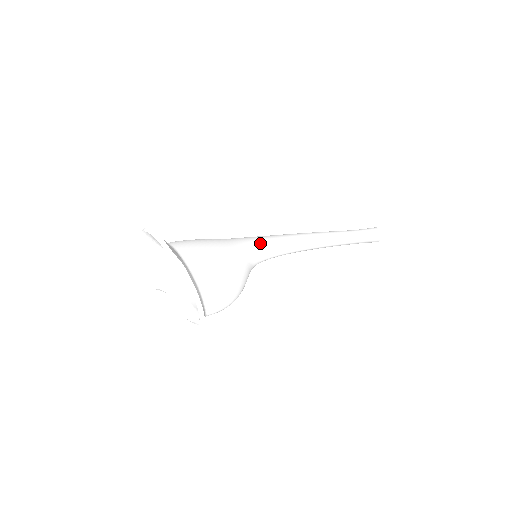
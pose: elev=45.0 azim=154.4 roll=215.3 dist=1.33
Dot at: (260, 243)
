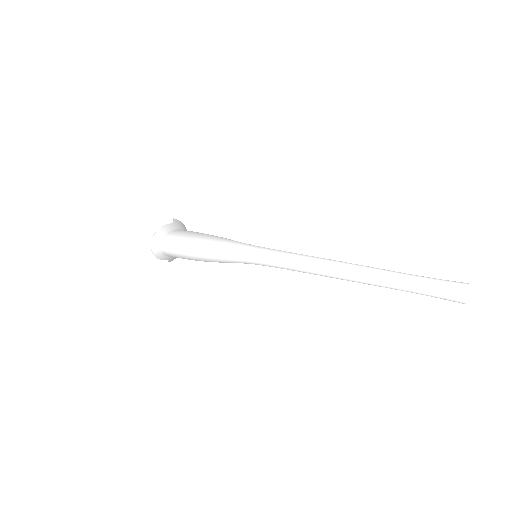
Dot at: (264, 247)
